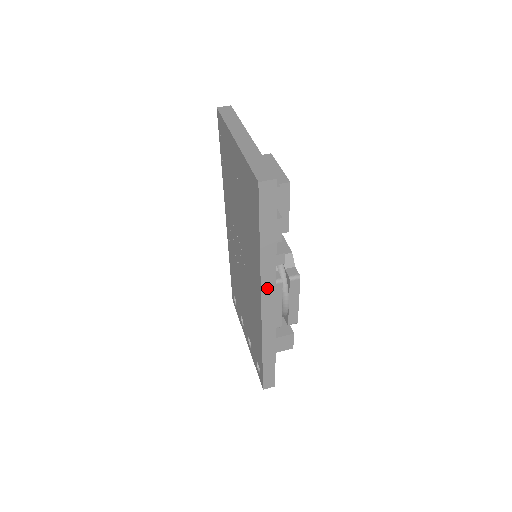
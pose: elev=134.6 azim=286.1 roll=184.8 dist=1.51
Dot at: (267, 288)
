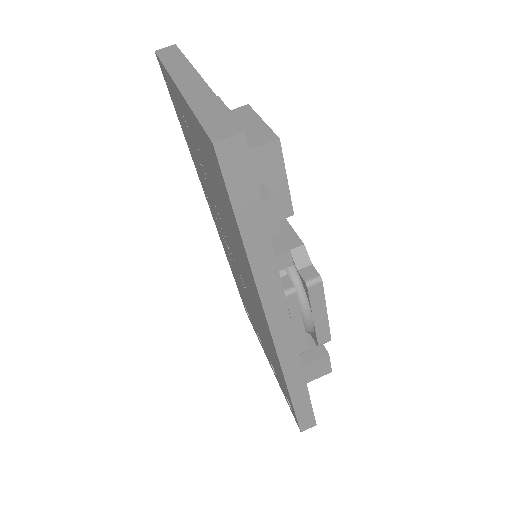
Dot at: (273, 307)
